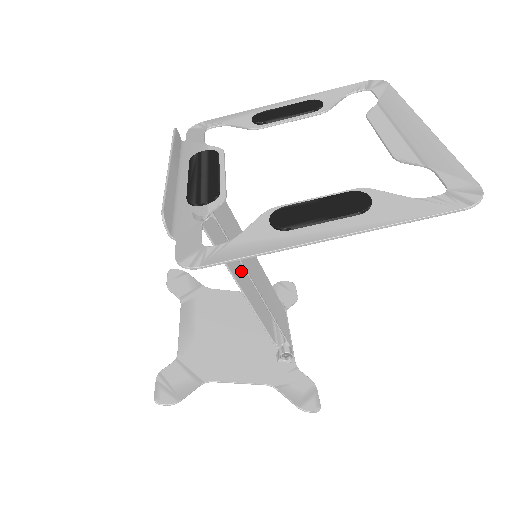
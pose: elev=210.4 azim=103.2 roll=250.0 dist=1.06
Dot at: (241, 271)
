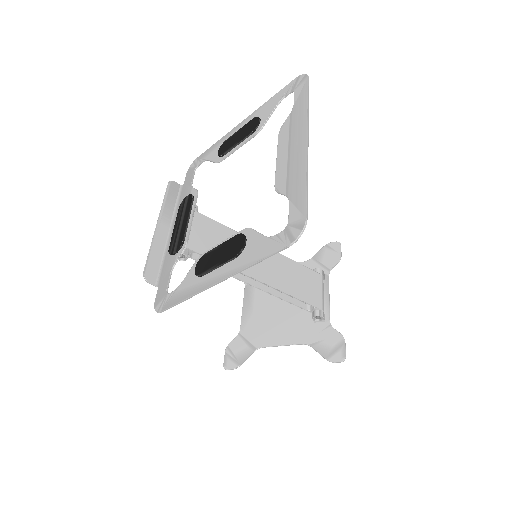
Dot at: occluded
